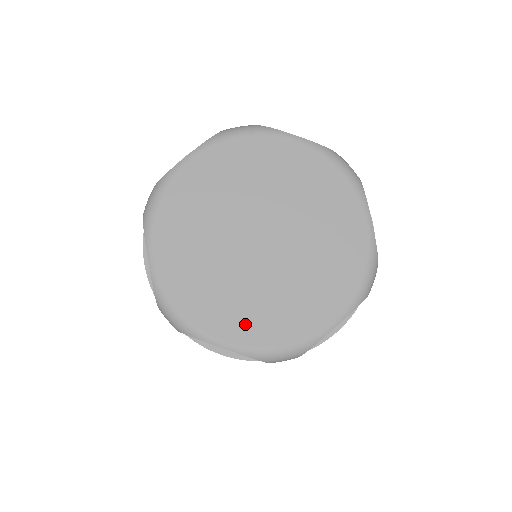
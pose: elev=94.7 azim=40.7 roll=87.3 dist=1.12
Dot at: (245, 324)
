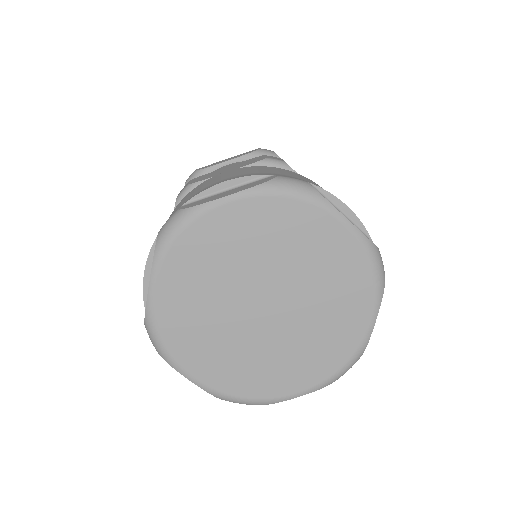
Dot at: (302, 372)
